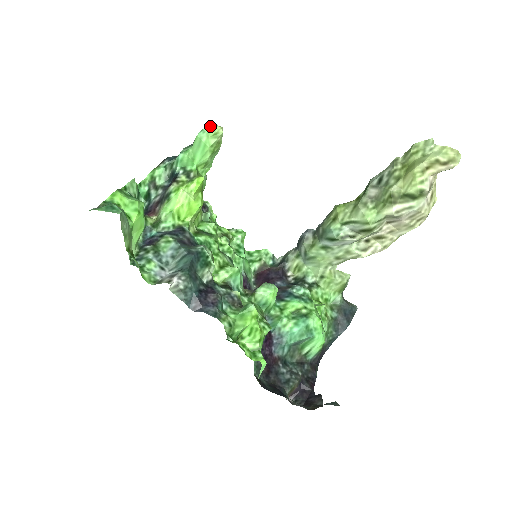
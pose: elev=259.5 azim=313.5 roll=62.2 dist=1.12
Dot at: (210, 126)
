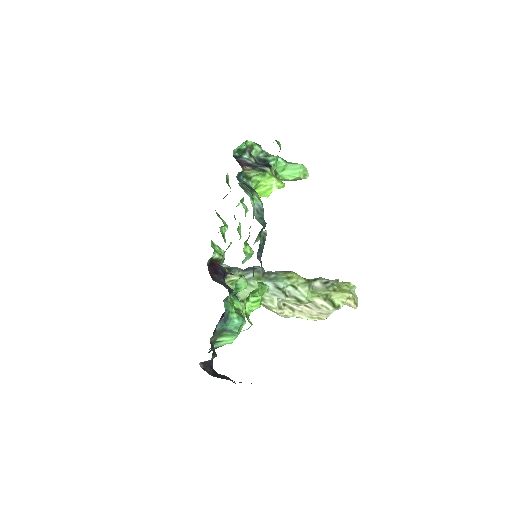
Dot at: occluded
